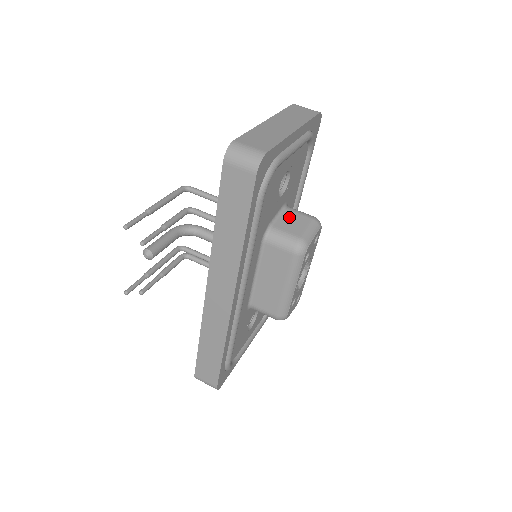
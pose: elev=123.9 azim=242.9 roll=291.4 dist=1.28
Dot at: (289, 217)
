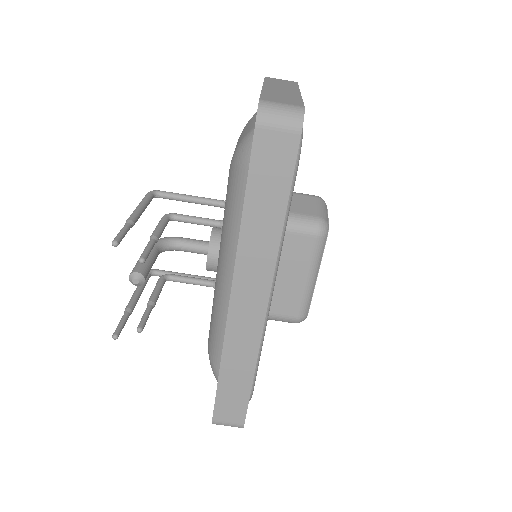
Dot at: (294, 199)
